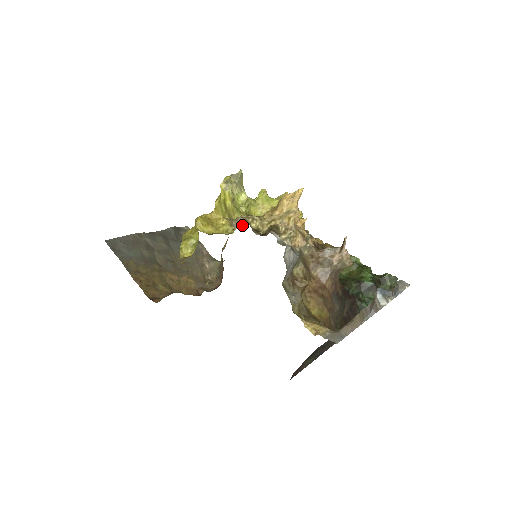
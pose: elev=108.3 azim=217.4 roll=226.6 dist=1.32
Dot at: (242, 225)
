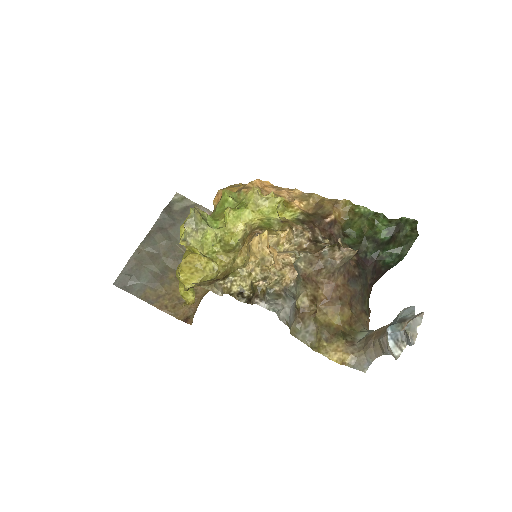
Dot at: (224, 276)
